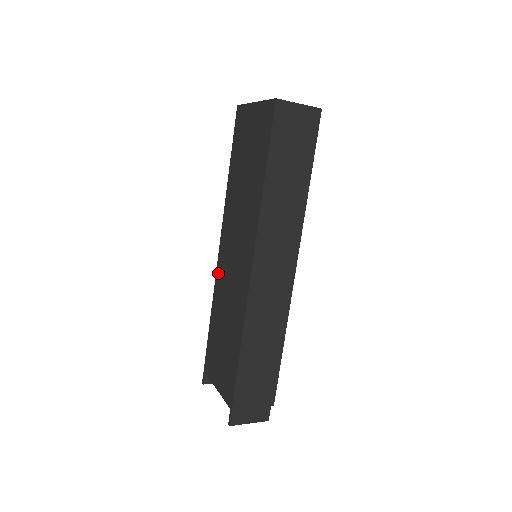
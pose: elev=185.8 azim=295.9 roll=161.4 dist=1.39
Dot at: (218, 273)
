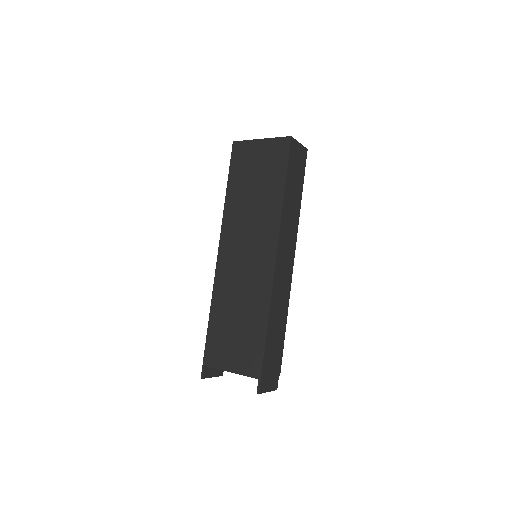
Dot at: (219, 274)
